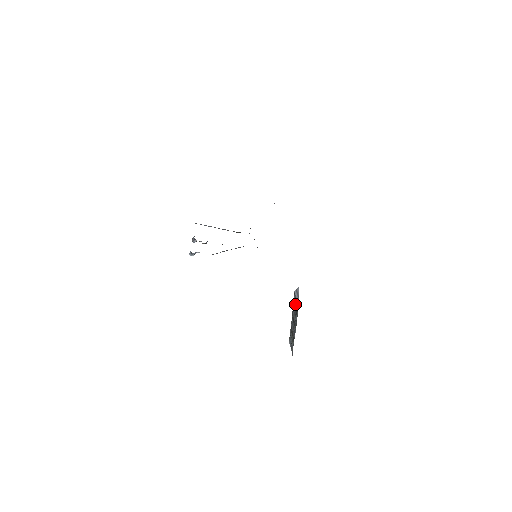
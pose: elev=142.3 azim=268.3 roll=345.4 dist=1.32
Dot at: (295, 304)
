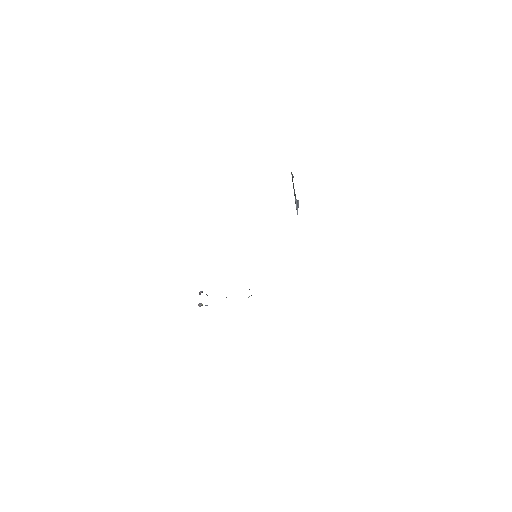
Dot at: occluded
